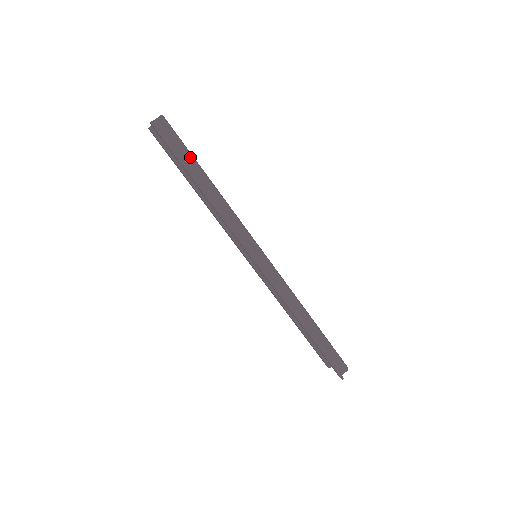
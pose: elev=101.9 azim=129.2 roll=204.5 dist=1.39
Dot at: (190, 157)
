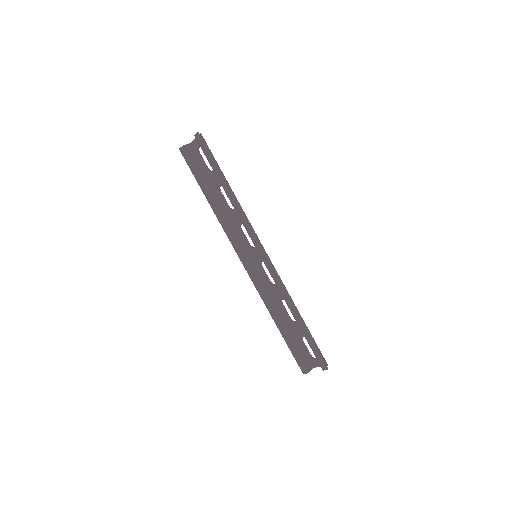
Dot at: (218, 166)
